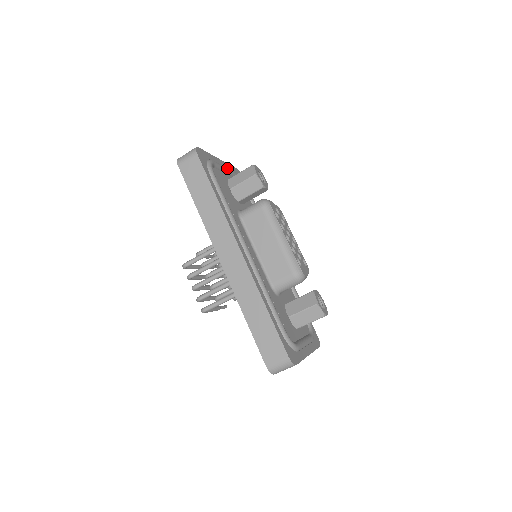
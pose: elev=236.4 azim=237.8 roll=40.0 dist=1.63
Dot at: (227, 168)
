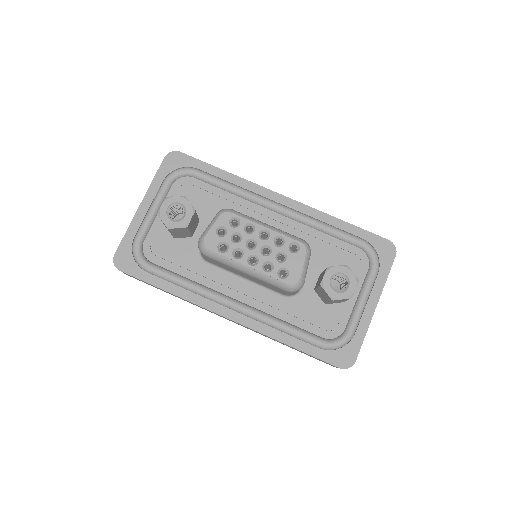
Dot at: (153, 206)
